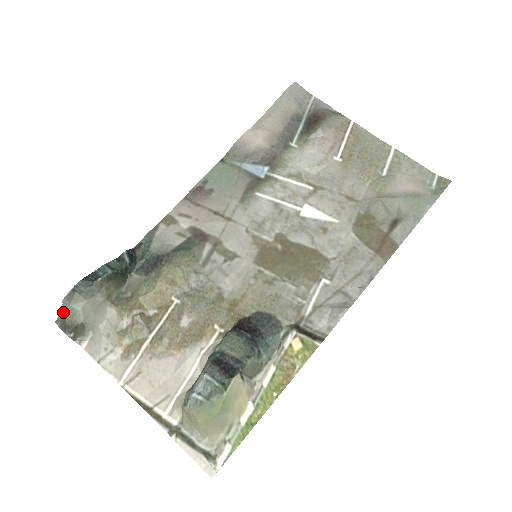
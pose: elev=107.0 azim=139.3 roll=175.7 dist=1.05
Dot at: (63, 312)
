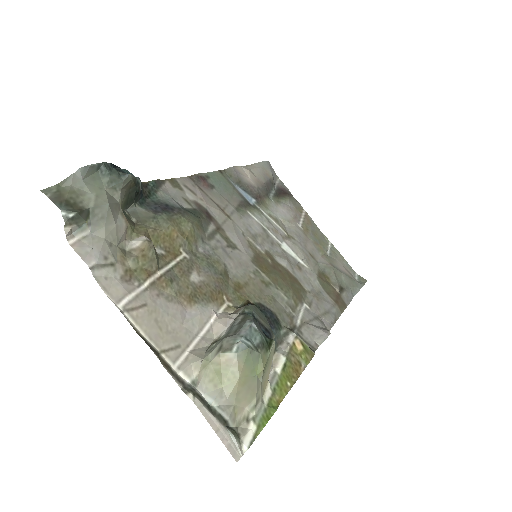
Dot at: (65, 184)
